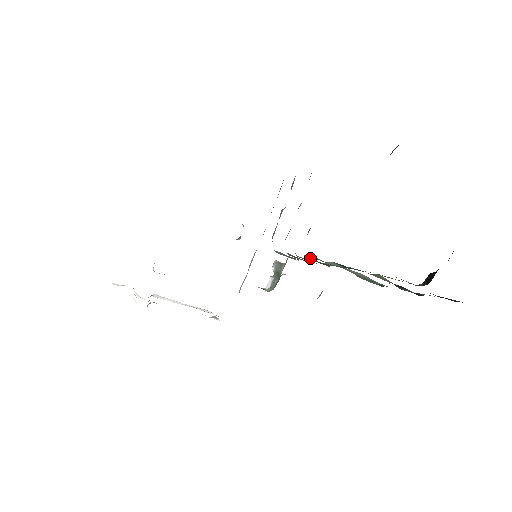
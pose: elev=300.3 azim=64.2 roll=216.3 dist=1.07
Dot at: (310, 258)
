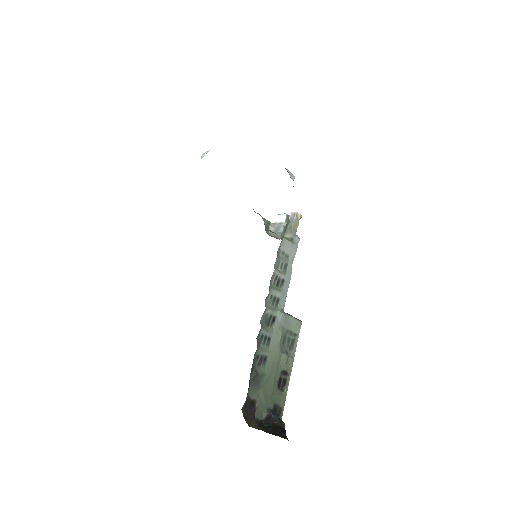
Dot at: (269, 311)
